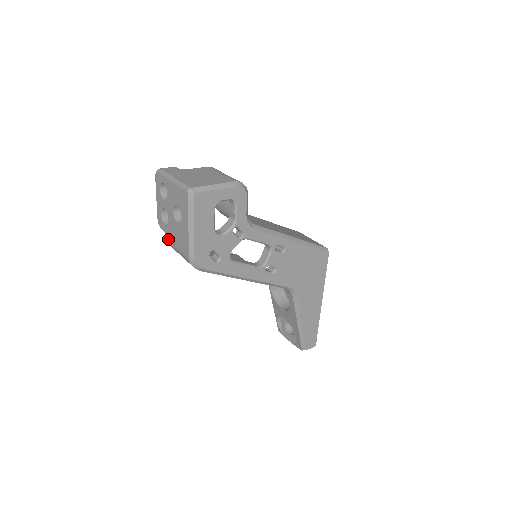
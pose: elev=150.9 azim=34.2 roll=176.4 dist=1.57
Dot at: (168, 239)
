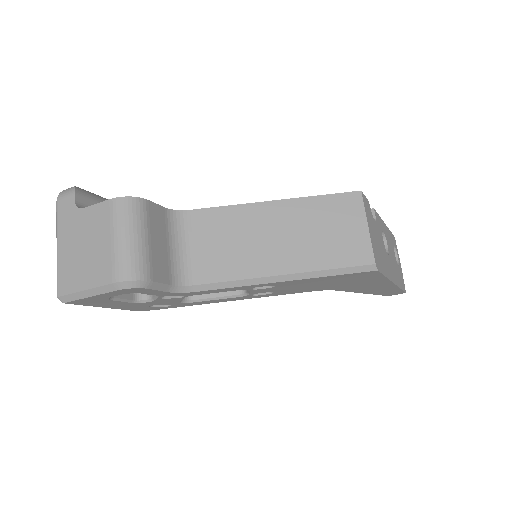
Dot at: occluded
